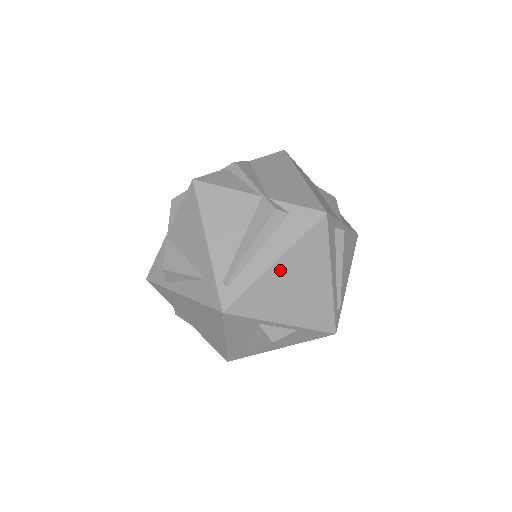
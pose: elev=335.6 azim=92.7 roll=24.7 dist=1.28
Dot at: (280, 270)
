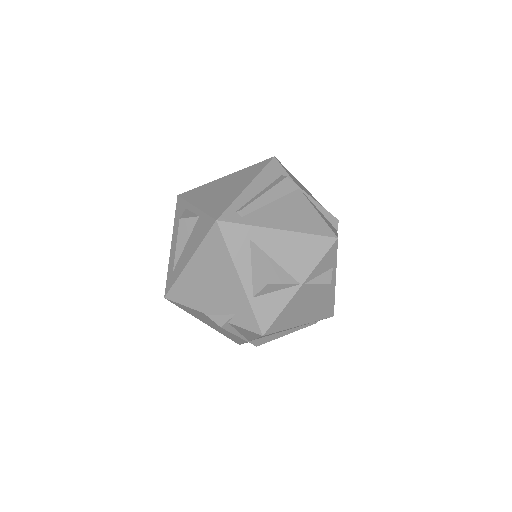
Dot at: (223, 180)
